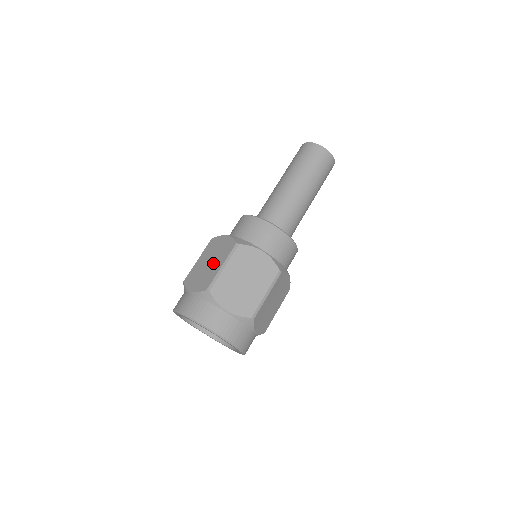
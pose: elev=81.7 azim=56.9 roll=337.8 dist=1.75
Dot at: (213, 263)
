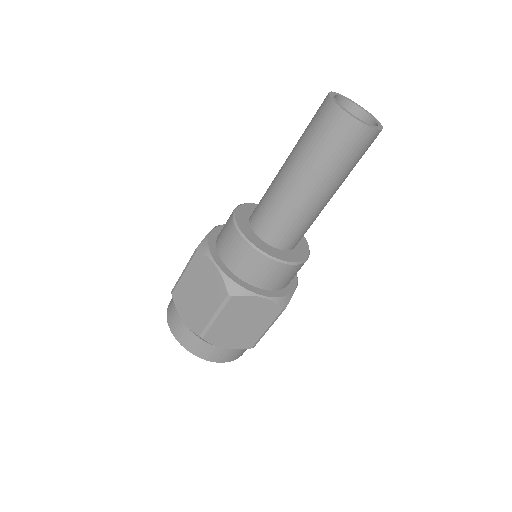
Dot at: (202, 301)
